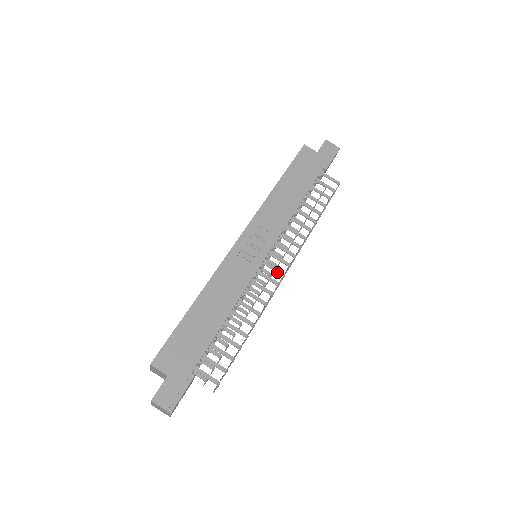
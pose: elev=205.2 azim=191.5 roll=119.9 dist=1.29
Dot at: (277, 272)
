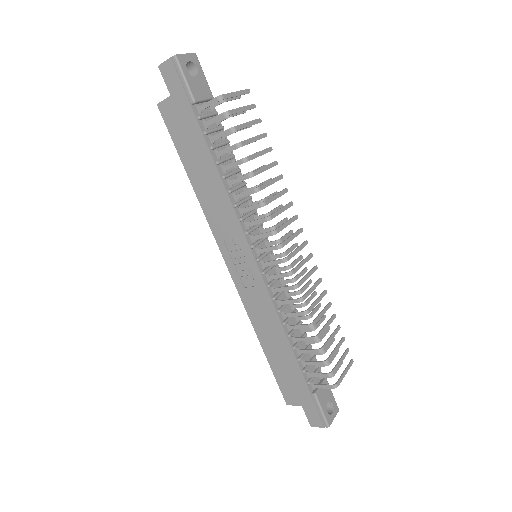
Dot at: occluded
